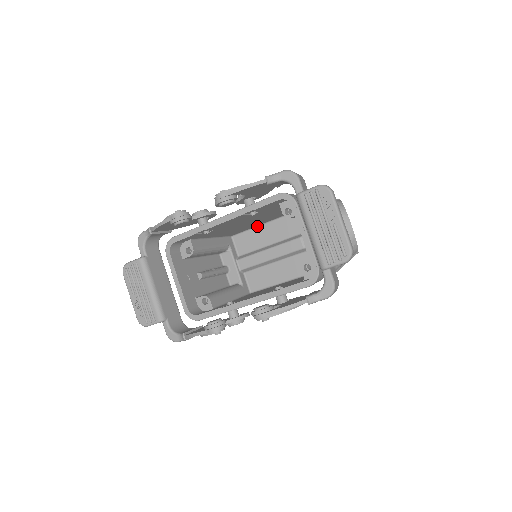
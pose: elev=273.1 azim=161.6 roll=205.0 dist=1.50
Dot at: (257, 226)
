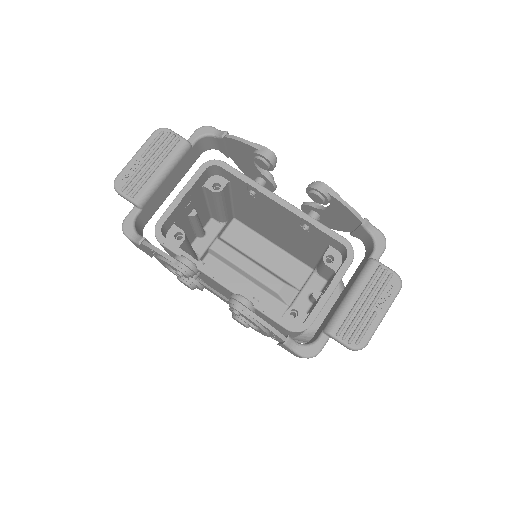
Dot at: (262, 236)
